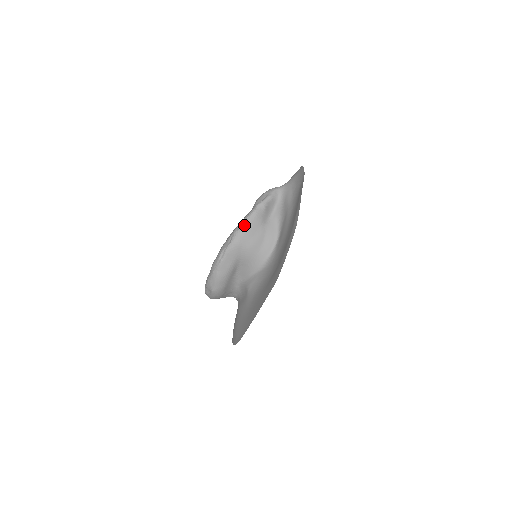
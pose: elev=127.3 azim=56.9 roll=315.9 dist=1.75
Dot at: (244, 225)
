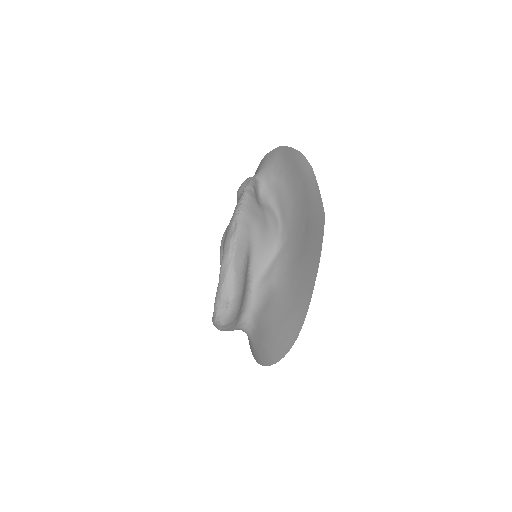
Dot at: (243, 206)
